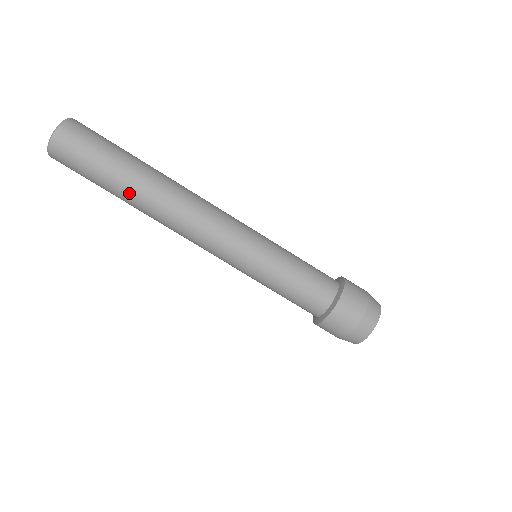
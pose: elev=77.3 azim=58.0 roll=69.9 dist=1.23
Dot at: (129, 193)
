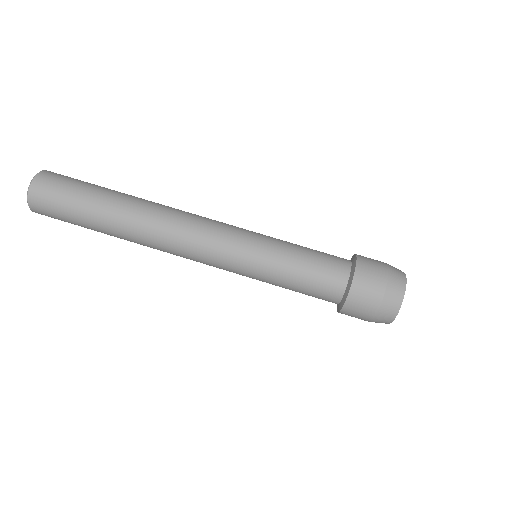
Dot at: (111, 223)
